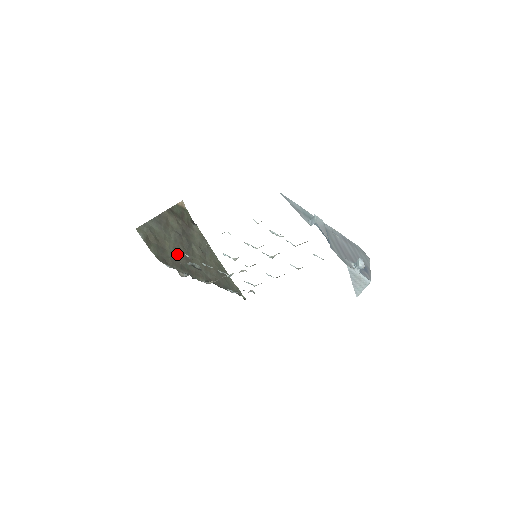
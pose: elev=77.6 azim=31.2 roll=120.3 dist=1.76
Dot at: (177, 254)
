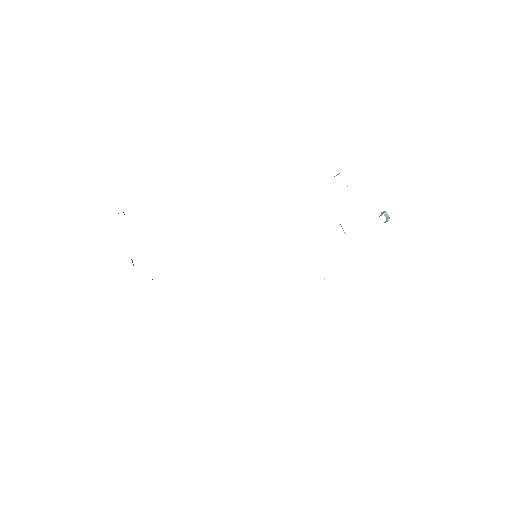
Dot at: occluded
